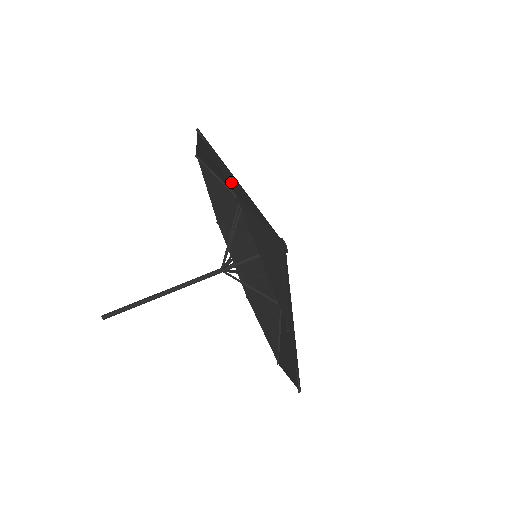
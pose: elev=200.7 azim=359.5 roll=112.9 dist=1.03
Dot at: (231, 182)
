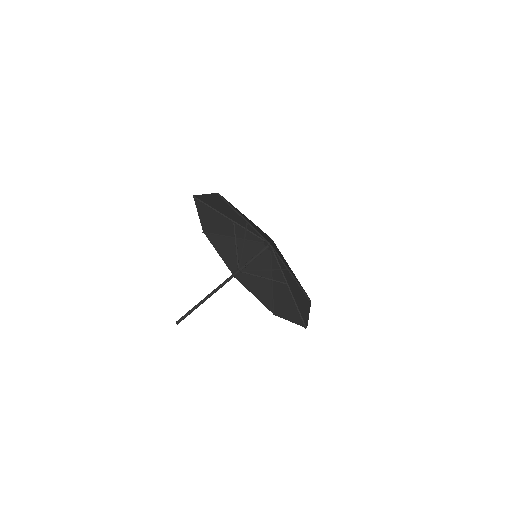
Dot at: (217, 199)
